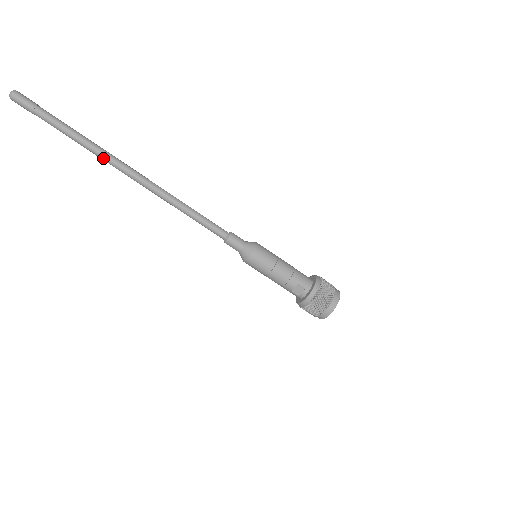
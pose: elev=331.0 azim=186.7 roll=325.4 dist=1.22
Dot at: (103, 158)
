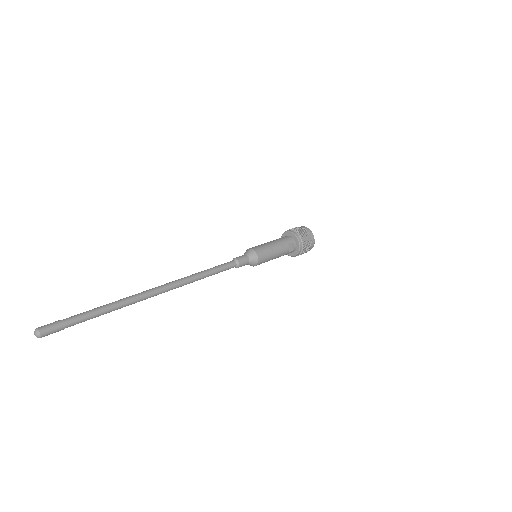
Dot at: (135, 302)
